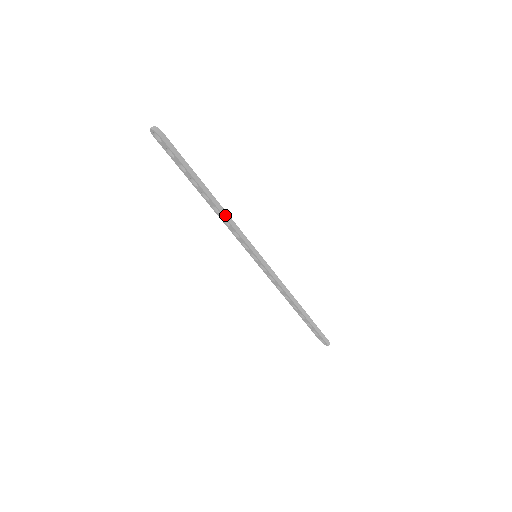
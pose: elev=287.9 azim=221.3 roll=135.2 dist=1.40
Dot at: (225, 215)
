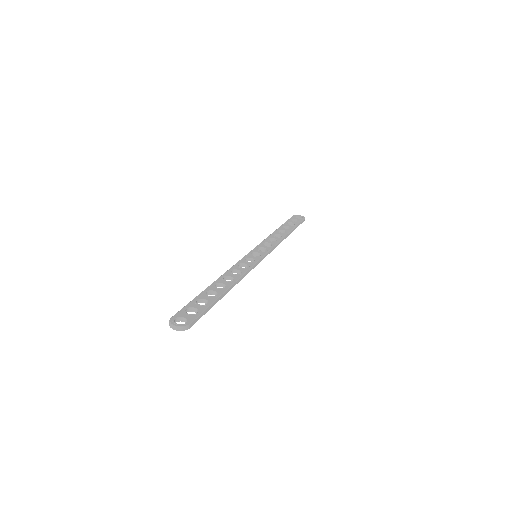
Dot at: (239, 281)
